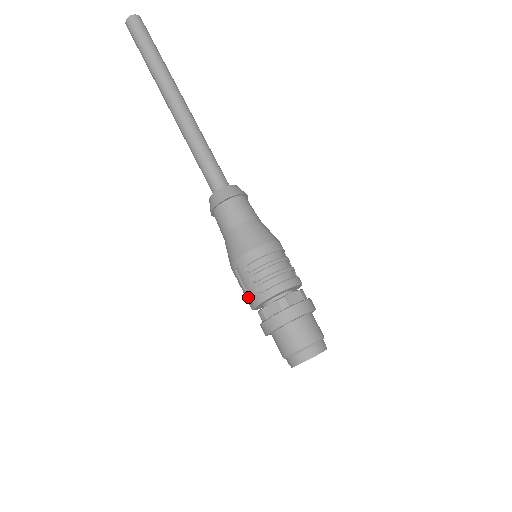
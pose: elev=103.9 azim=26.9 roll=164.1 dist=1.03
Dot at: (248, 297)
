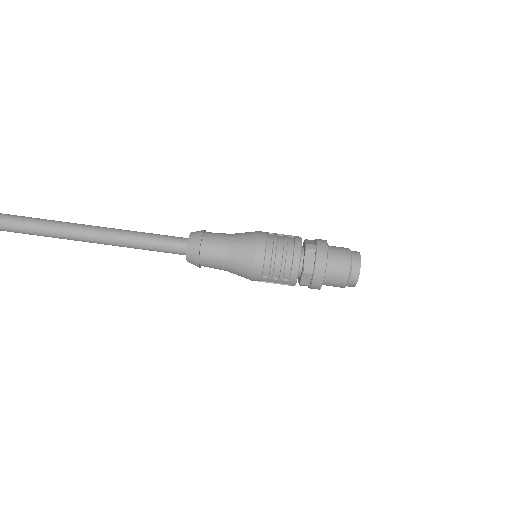
Dot at: occluded
